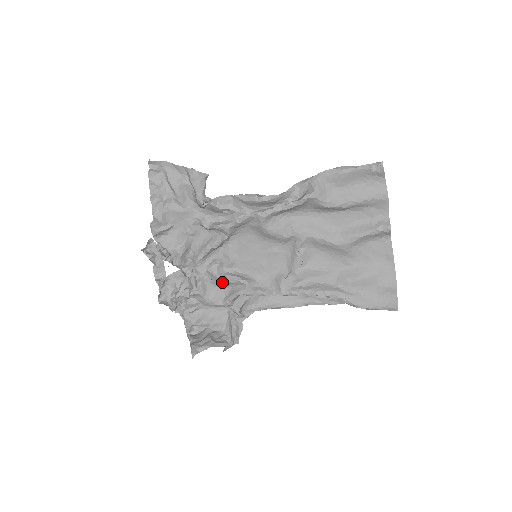
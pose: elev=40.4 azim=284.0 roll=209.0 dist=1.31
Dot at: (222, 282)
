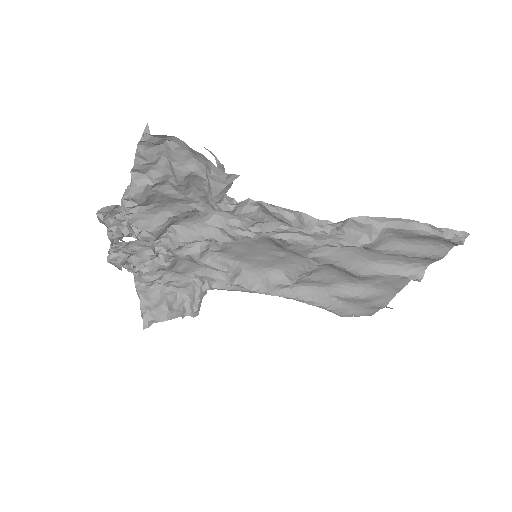
Dot at: (201, 265)
